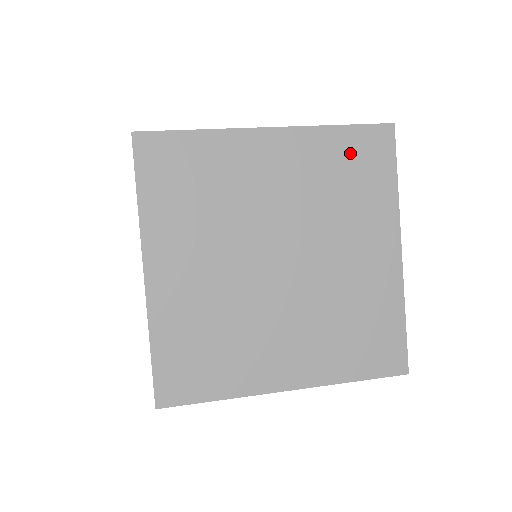
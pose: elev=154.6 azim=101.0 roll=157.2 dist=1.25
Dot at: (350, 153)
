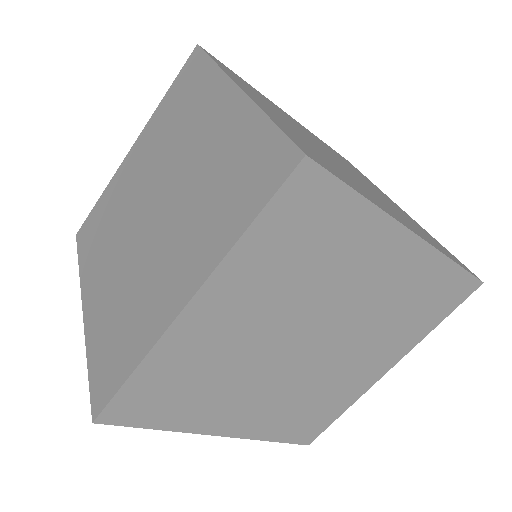
Dot at: (336, 153)
